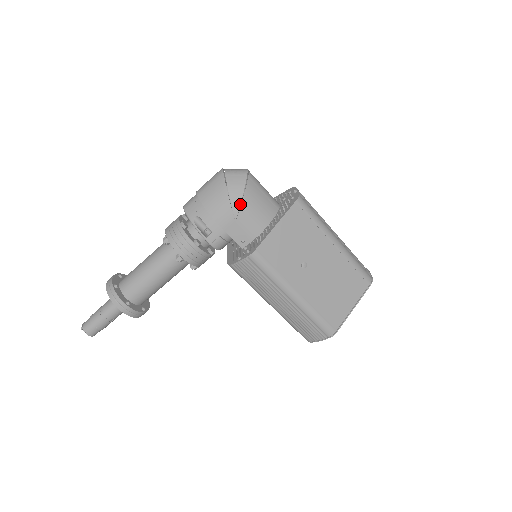
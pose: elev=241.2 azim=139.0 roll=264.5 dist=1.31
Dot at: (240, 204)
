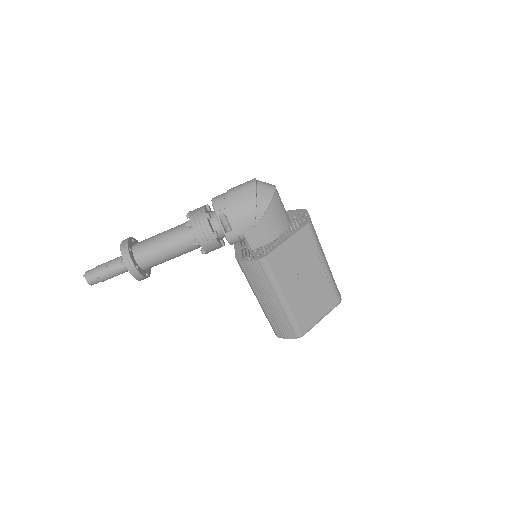
Dot at: occluded
